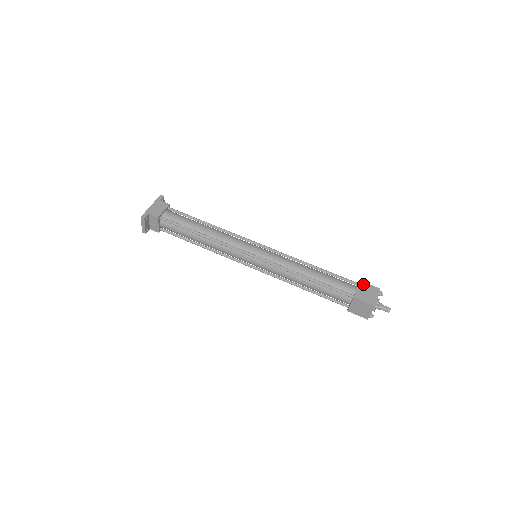
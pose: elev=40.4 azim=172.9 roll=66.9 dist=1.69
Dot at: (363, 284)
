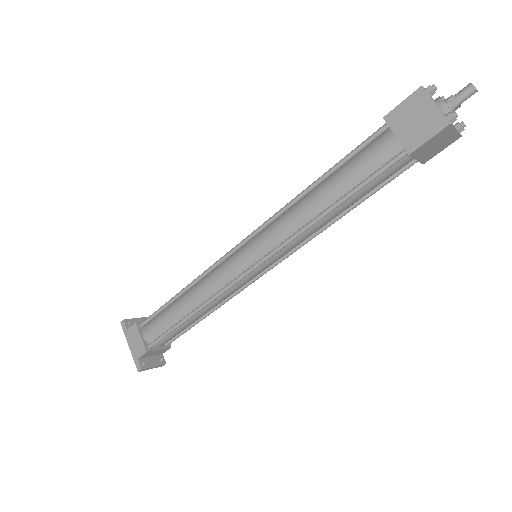
Dot at: (393, 116)
